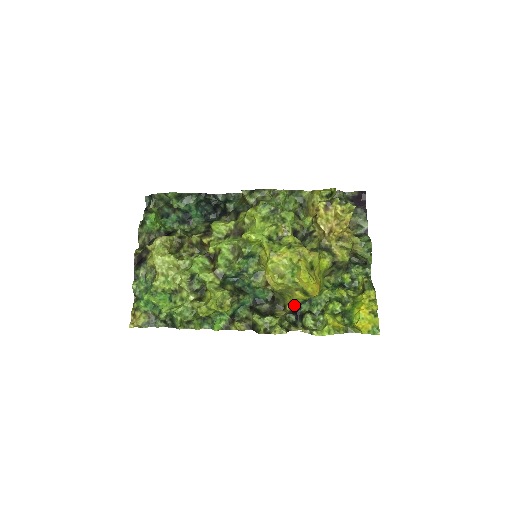
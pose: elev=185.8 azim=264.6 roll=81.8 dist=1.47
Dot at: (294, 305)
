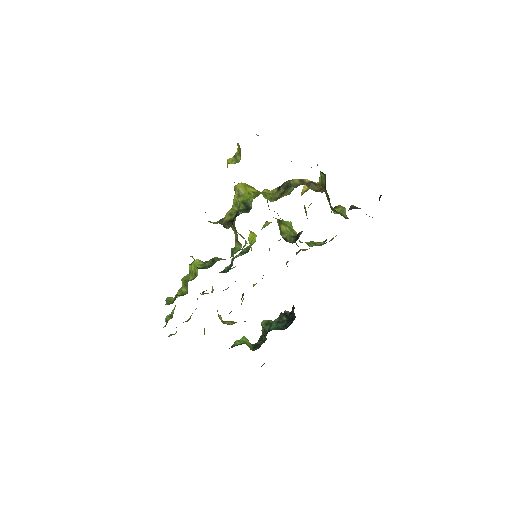
Dot at: (233, 215)
